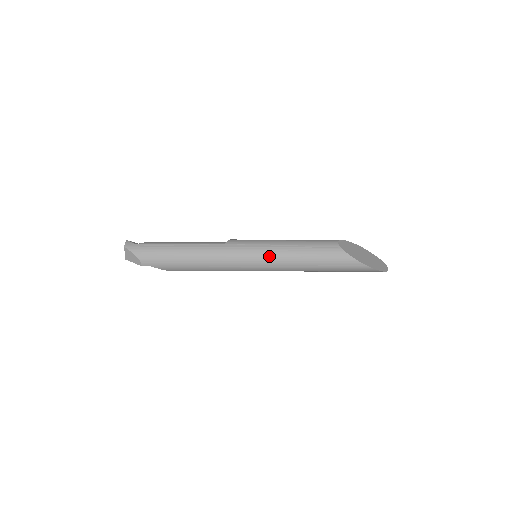
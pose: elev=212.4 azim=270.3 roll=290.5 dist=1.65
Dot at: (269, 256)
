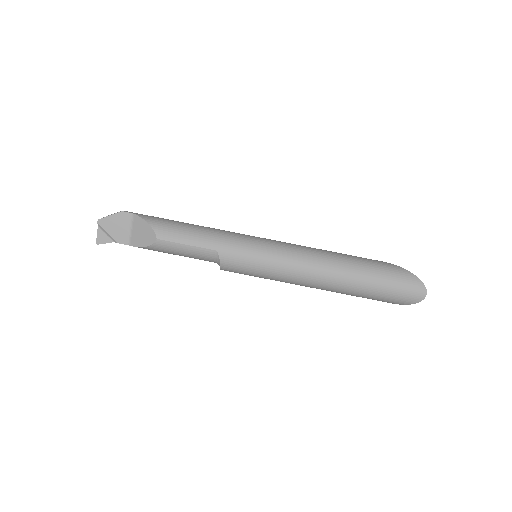
Dot at: occluded
